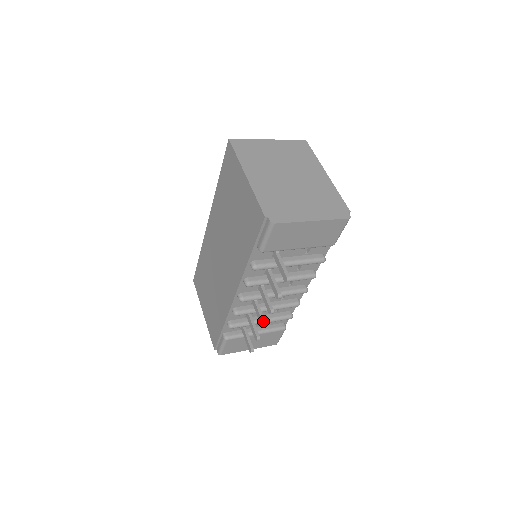
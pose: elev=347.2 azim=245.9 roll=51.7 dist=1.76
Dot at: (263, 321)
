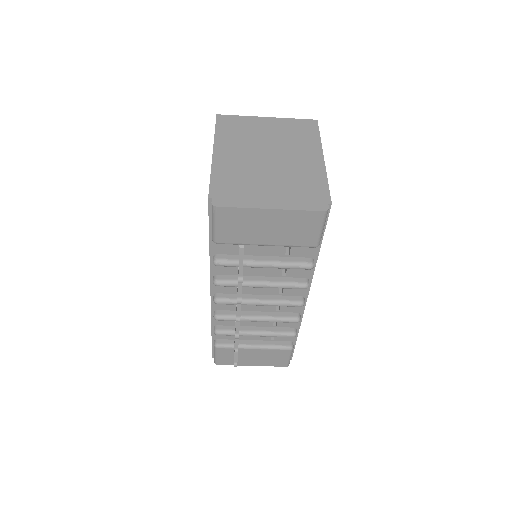
Dot at: (236, 330)
